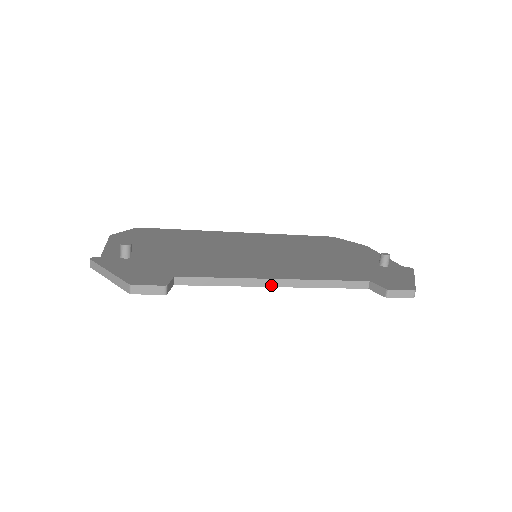
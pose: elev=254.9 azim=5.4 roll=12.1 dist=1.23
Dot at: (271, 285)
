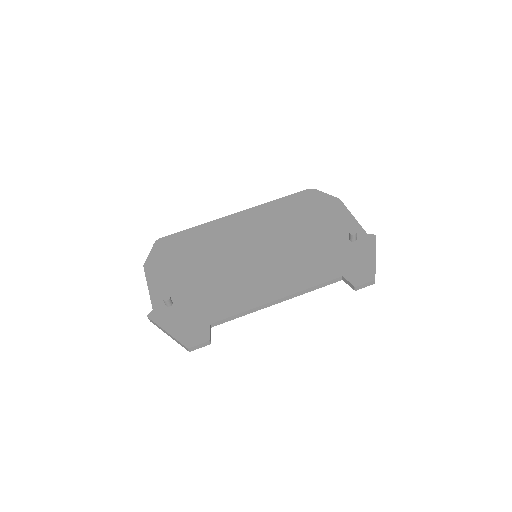
Dot at: occluded
